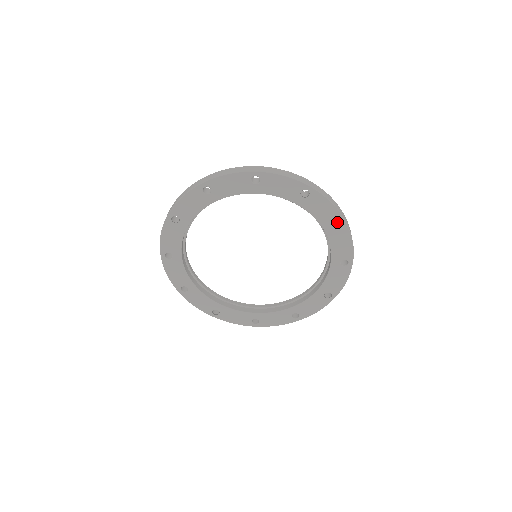
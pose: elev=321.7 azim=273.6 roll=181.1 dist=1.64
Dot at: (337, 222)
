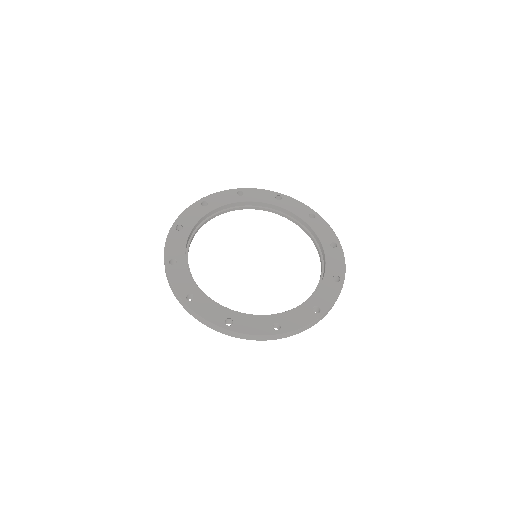
Dot at: occluded
